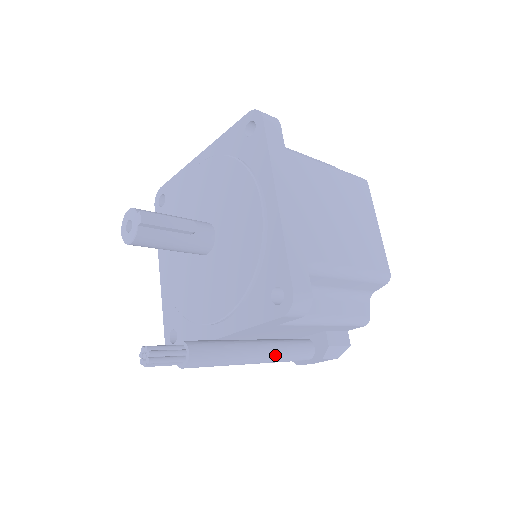
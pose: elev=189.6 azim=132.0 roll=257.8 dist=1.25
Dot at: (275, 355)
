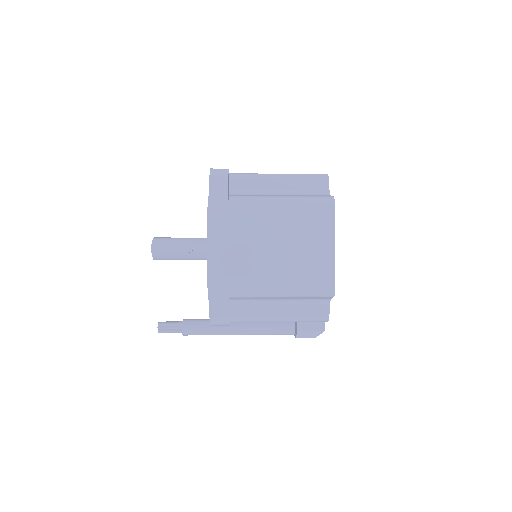
Dot at: (254, 332)
